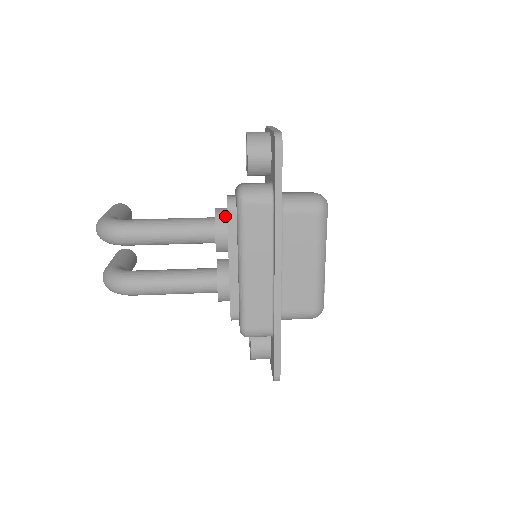
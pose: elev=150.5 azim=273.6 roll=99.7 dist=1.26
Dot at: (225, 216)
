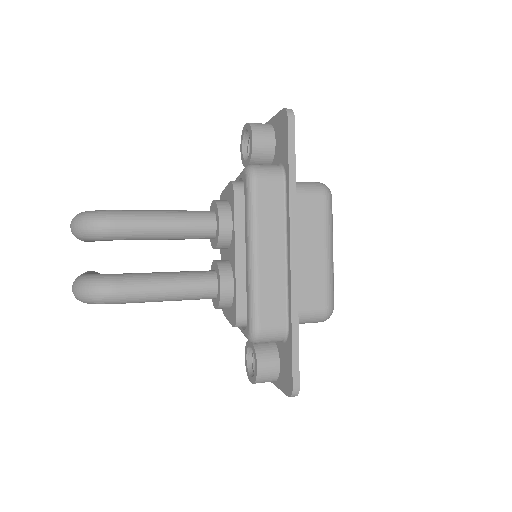
Dot at: (227, 204)
